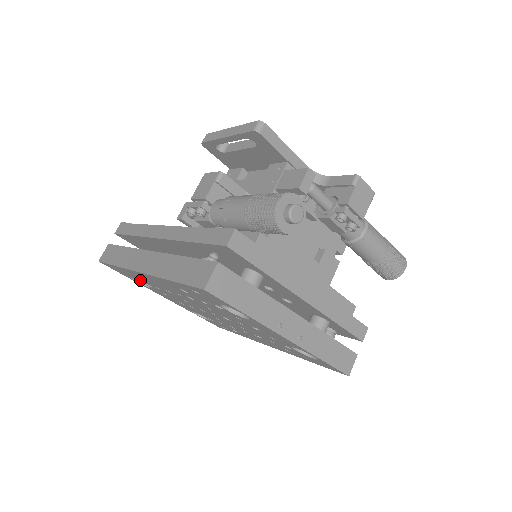
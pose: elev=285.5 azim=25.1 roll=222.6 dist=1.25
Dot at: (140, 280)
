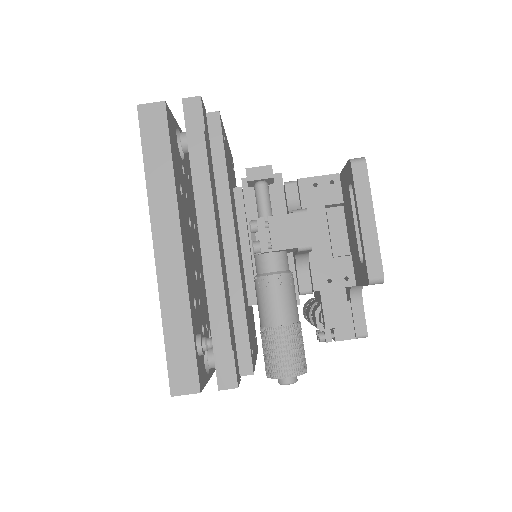
Dot at: occluded
